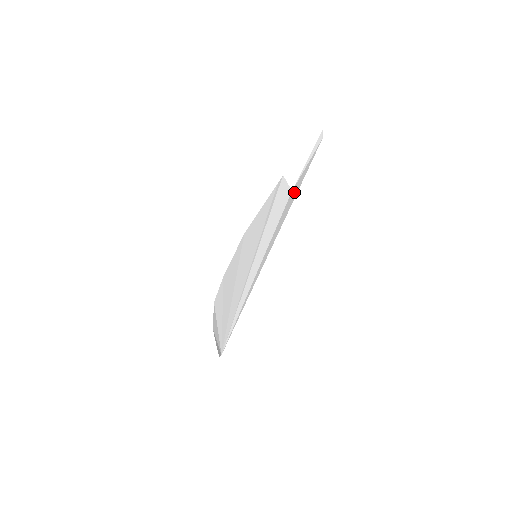
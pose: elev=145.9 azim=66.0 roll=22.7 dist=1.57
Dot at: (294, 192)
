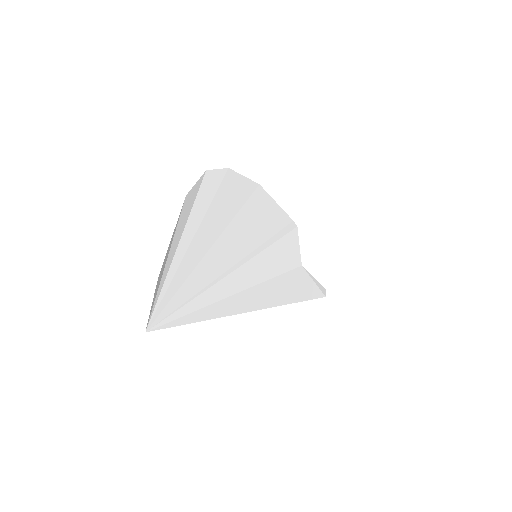
Dot at: (301, 284)
